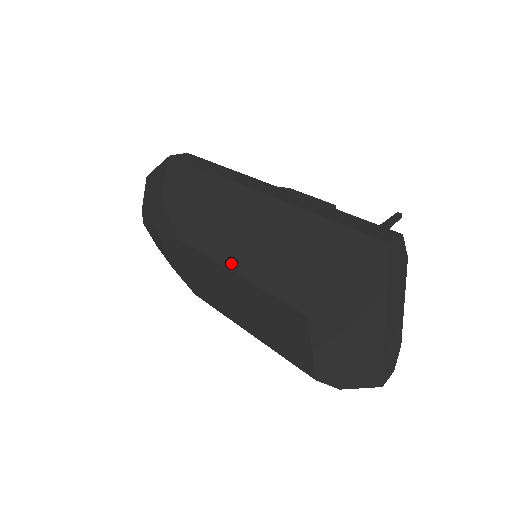
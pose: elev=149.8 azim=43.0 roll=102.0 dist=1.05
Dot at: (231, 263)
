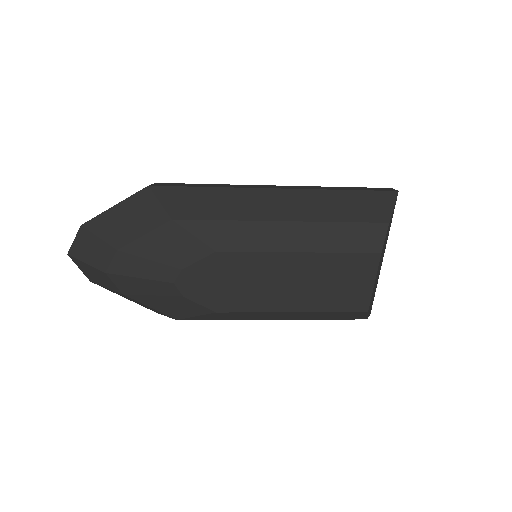
Dot at: (295, 246)
